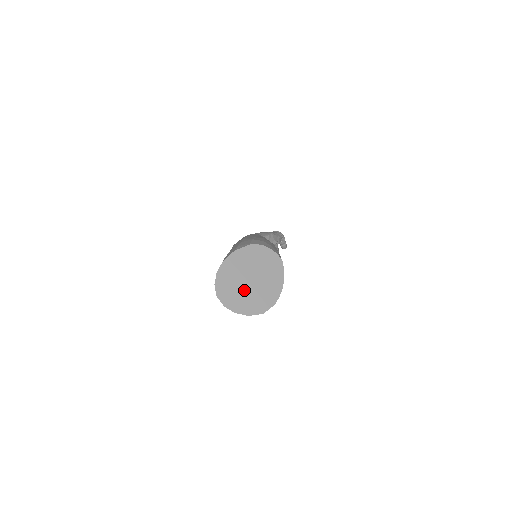
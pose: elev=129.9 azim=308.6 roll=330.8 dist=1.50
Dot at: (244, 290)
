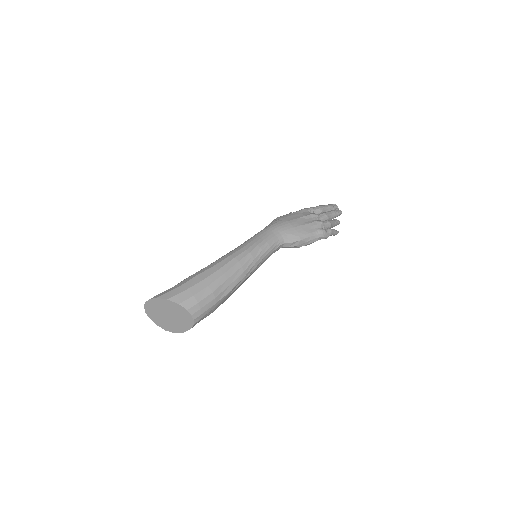
Dot at: (161, 316)
